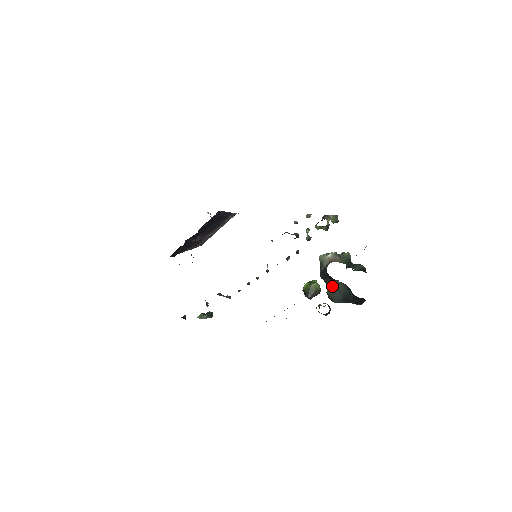
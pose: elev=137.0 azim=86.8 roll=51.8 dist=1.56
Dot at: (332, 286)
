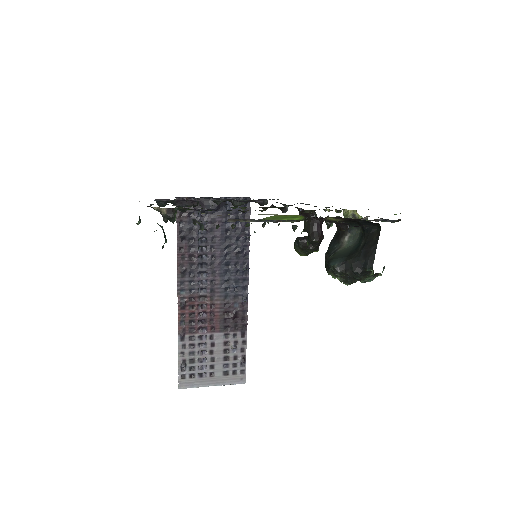
Dot at: (337, 252)
